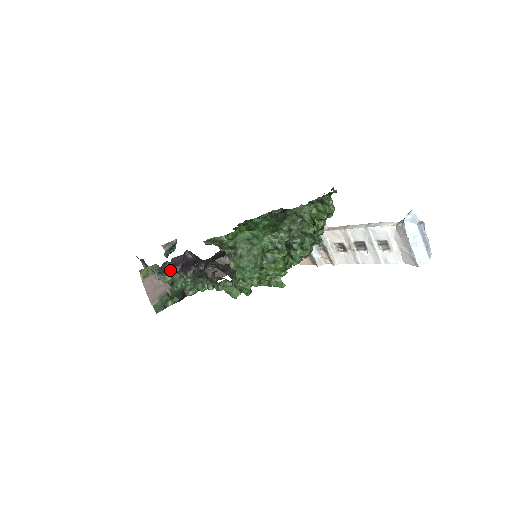
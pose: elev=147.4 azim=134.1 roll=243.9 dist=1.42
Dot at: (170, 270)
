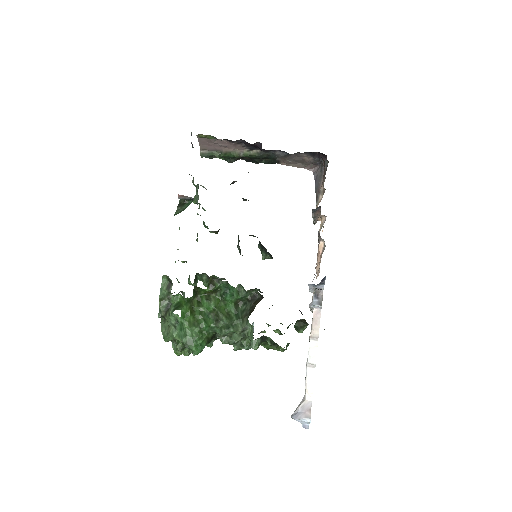
Dot at: occluded
